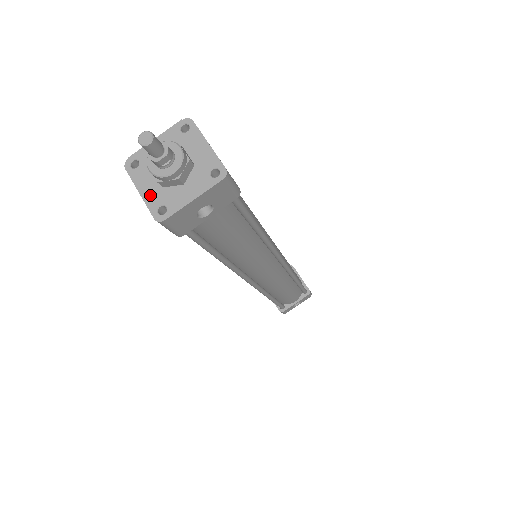
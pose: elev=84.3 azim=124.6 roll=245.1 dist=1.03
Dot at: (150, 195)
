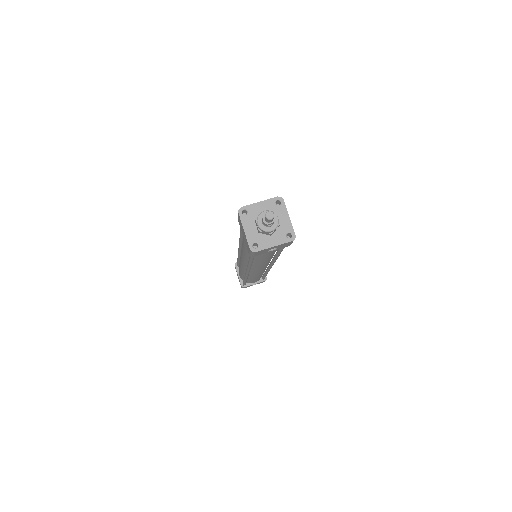
Dot at: (250, 234)
